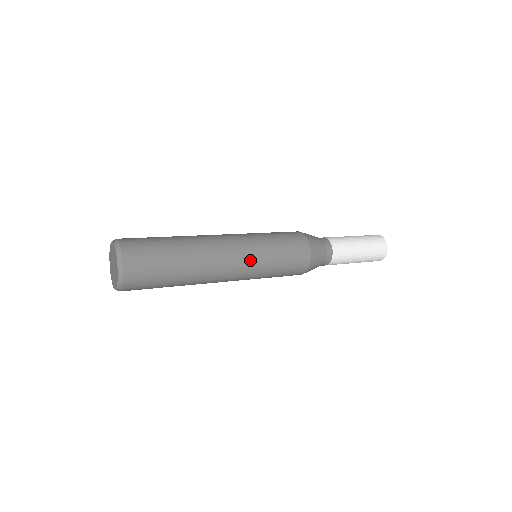
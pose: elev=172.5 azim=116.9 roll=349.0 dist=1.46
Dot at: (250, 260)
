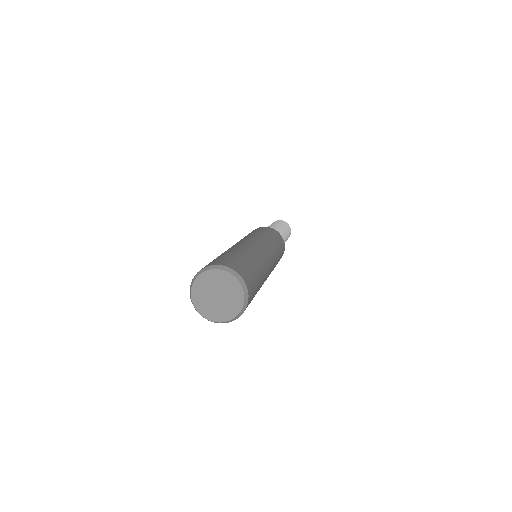
Dot at: (275, 260)
